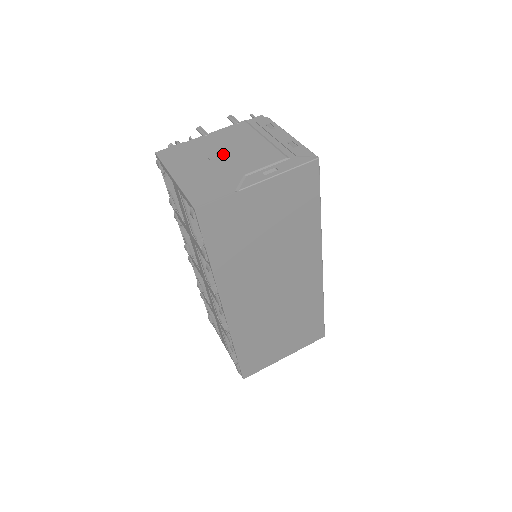
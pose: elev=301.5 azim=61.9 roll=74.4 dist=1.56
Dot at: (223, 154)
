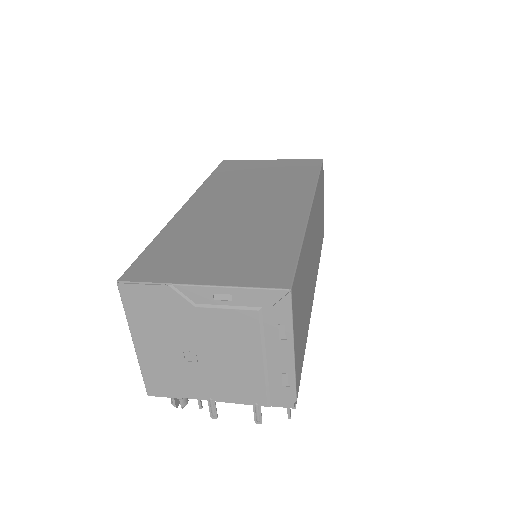
Dot at: occluded
